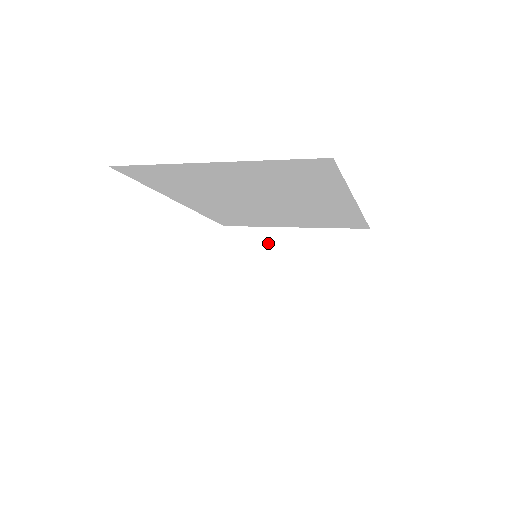
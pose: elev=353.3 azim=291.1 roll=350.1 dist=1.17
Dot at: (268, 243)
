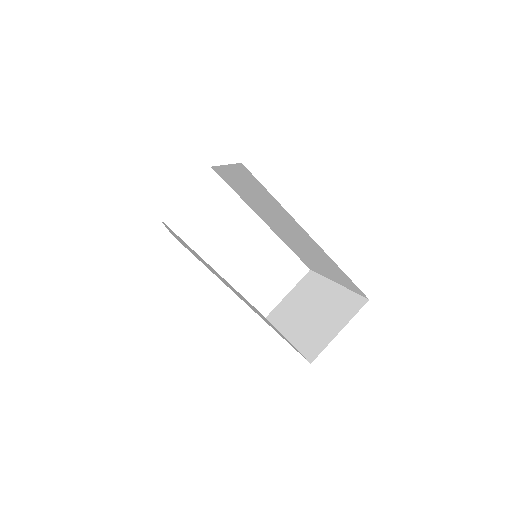
Dot at: (317, 288)
